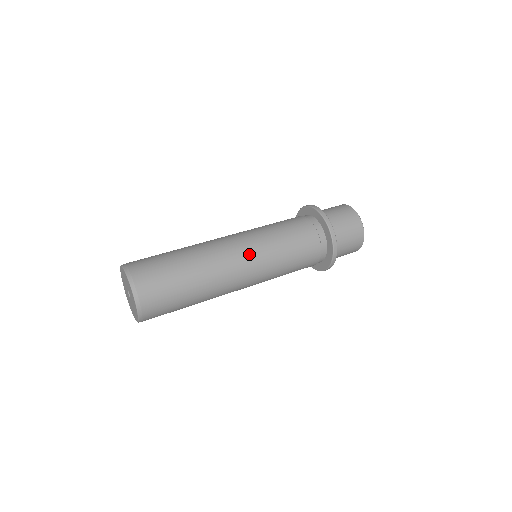
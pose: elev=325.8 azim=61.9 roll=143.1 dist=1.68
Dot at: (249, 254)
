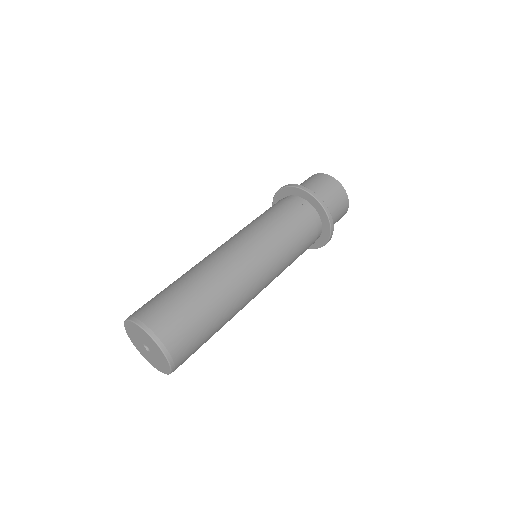
Dot at: (264, 269)
